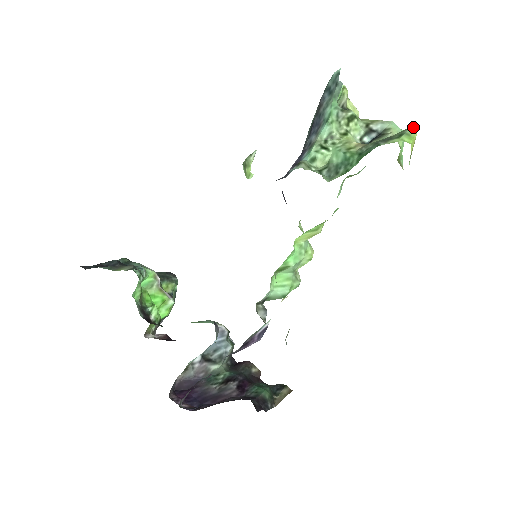
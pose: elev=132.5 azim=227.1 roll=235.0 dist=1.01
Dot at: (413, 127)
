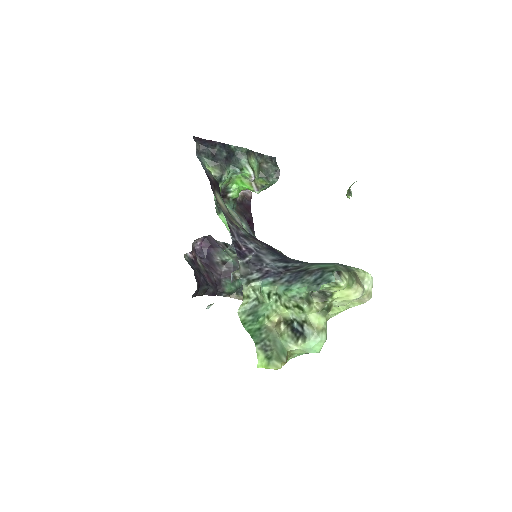
Dot at: (277, 366)
